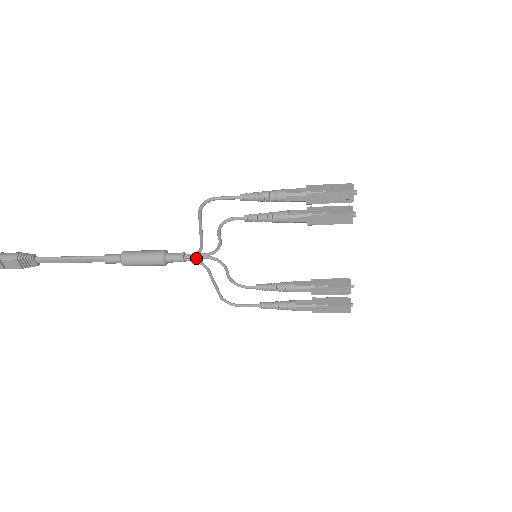
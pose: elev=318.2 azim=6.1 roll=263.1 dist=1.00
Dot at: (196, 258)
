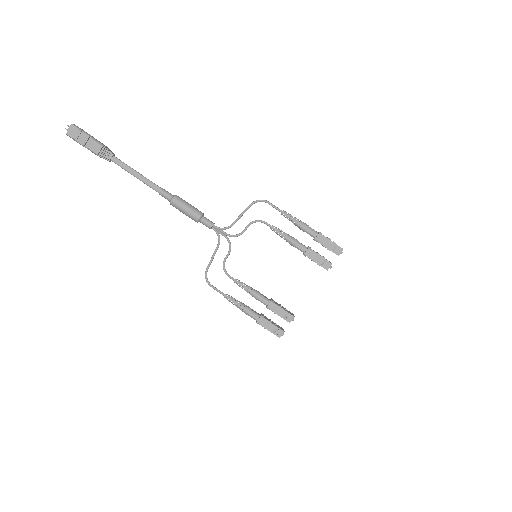
Dot at: (219, 232)
